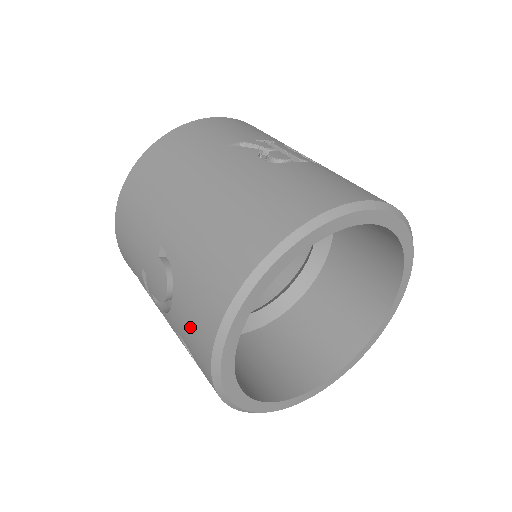
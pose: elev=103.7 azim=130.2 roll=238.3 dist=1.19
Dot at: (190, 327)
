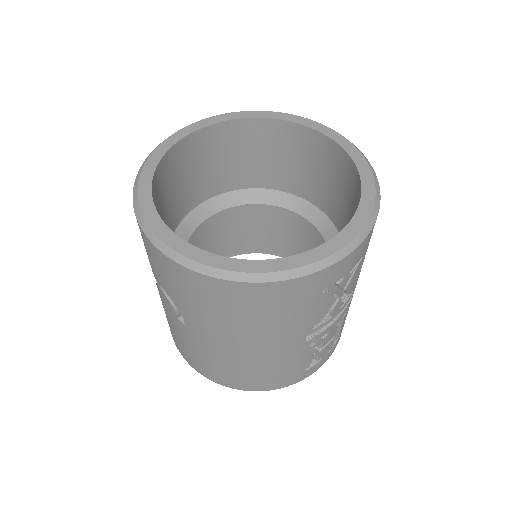
Dot at: occluded
